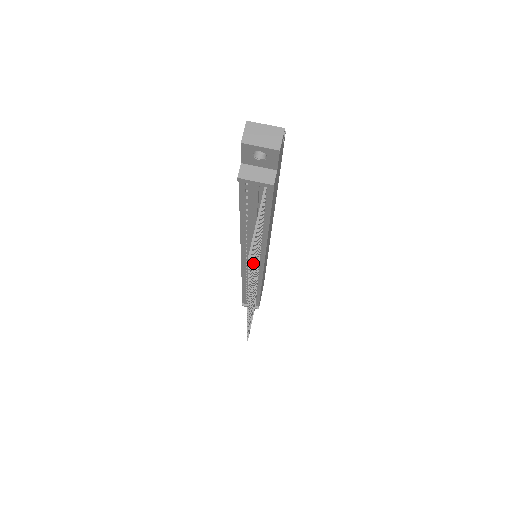
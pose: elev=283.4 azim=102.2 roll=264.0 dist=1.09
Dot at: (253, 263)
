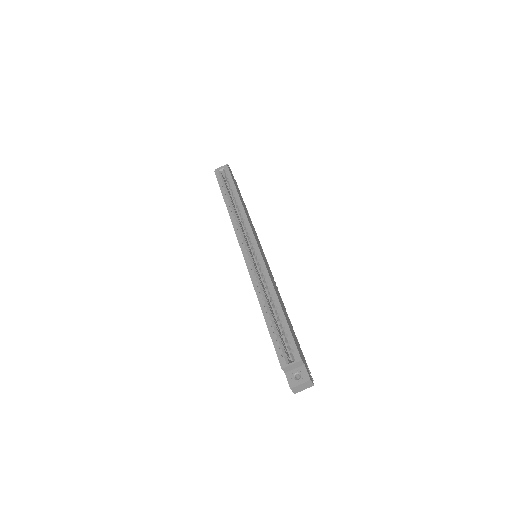
Dot at: occluded
